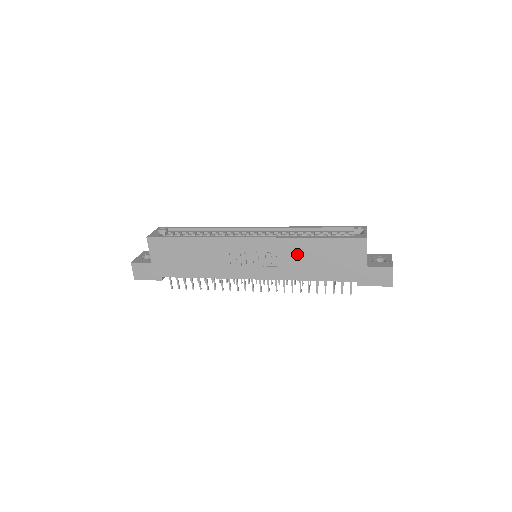
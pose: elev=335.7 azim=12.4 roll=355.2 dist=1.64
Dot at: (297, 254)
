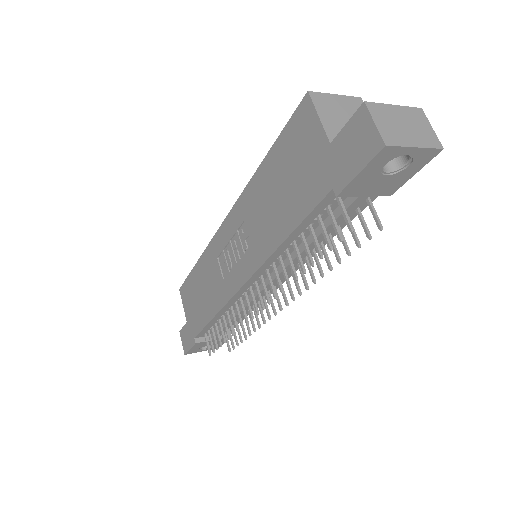
Dot at: (259, 205)
